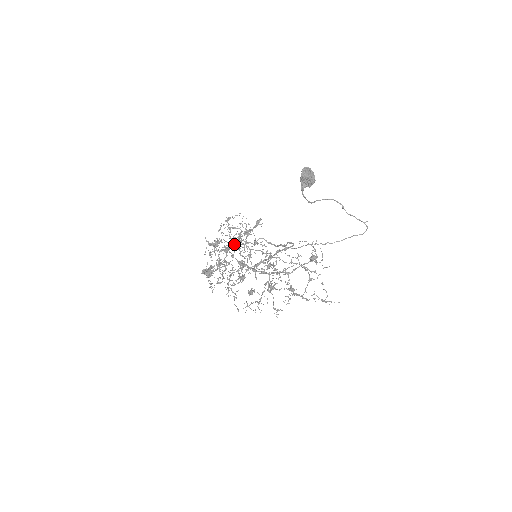
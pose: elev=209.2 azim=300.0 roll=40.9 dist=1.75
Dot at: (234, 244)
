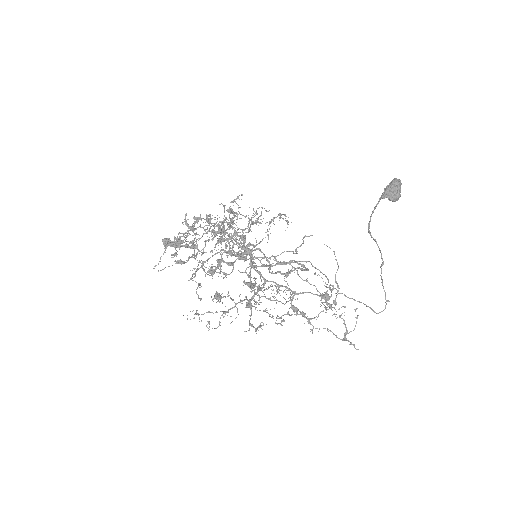
Dot at: occluded
